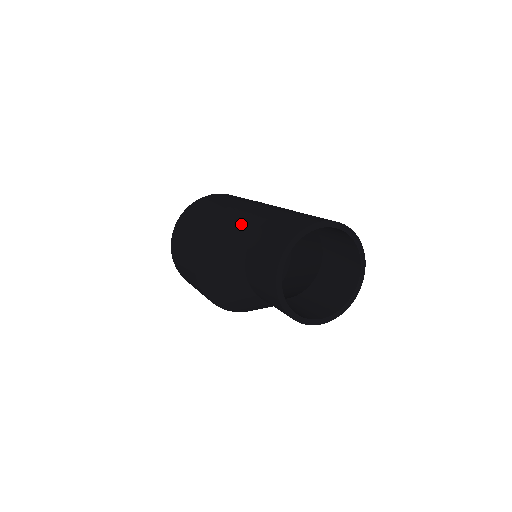
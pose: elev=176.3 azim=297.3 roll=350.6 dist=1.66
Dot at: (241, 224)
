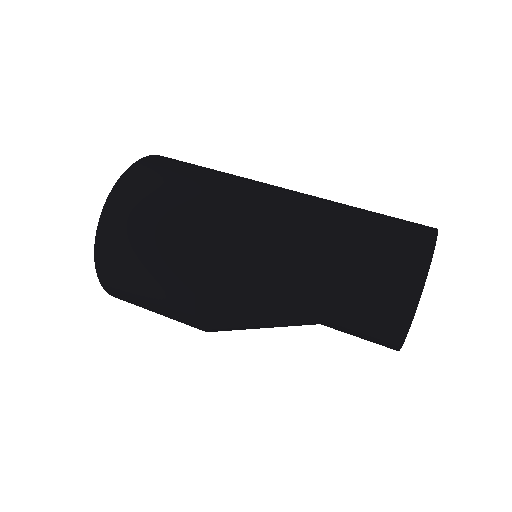
Dot at: (300, 227)
